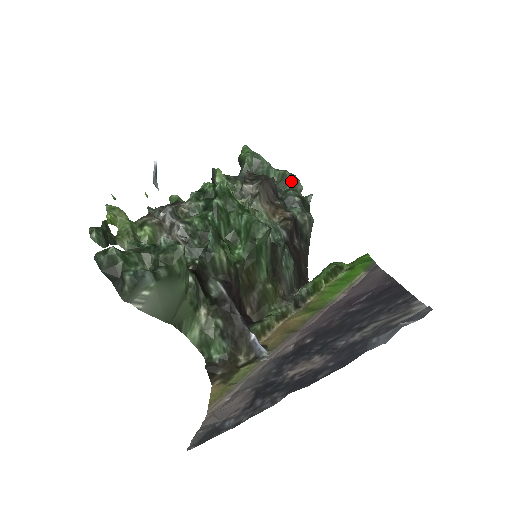
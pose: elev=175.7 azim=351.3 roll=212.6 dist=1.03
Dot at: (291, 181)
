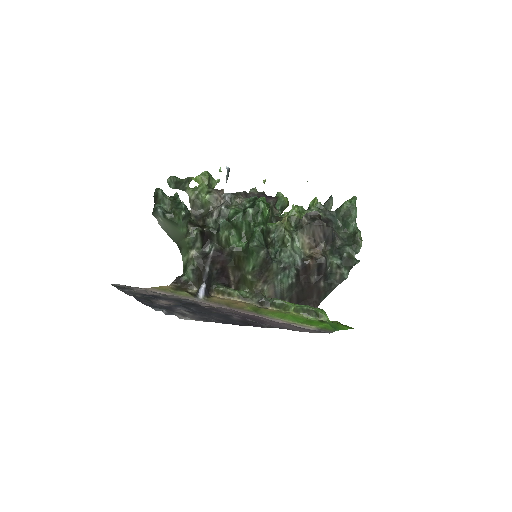
Dot at: (355, 241)
